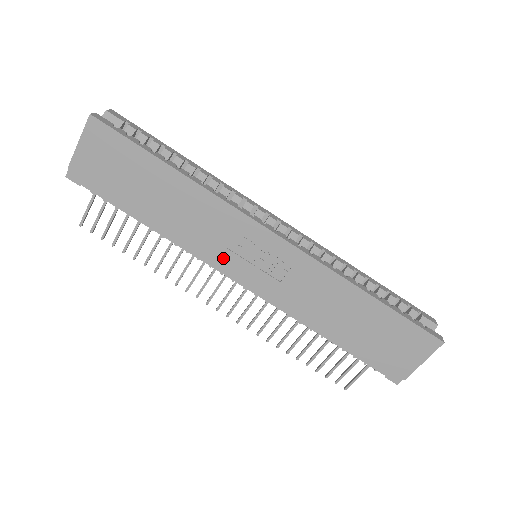
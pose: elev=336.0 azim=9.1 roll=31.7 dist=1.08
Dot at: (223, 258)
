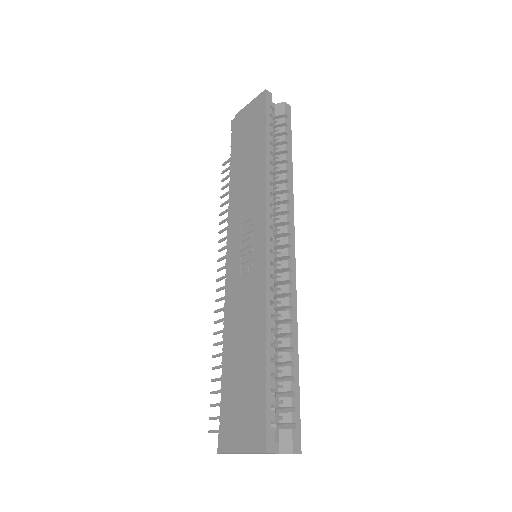
Dot at: (235, 230)
